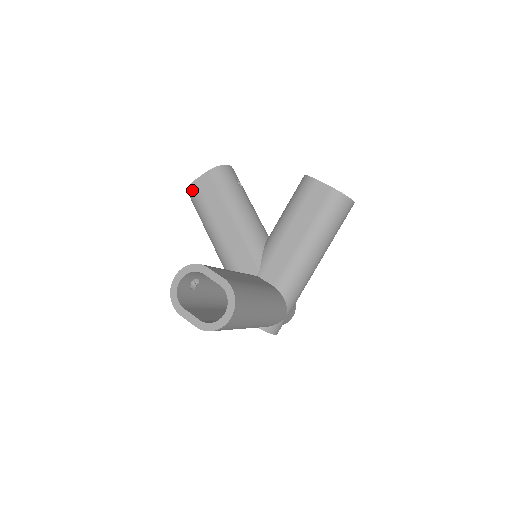
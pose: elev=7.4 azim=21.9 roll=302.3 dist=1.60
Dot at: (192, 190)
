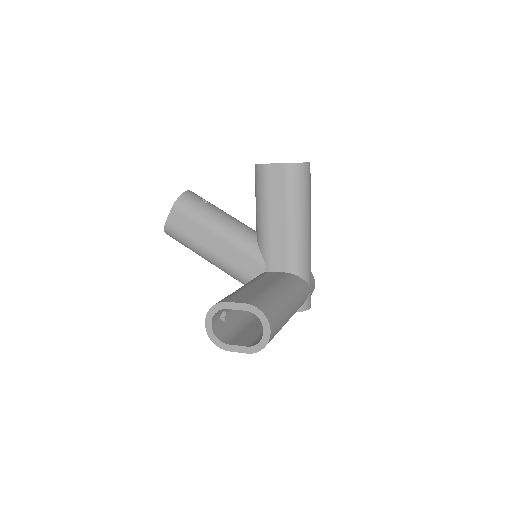
Dot at: (169, 231)
